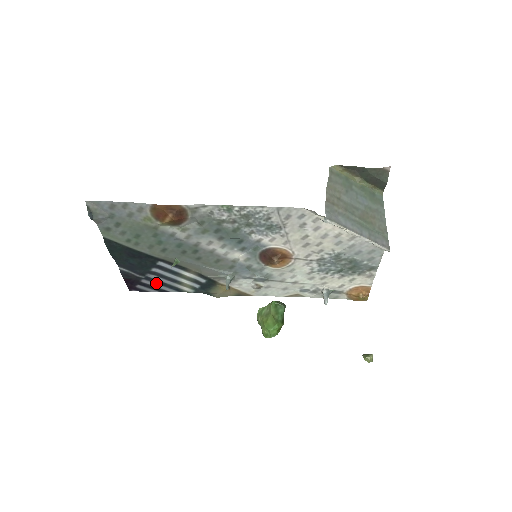
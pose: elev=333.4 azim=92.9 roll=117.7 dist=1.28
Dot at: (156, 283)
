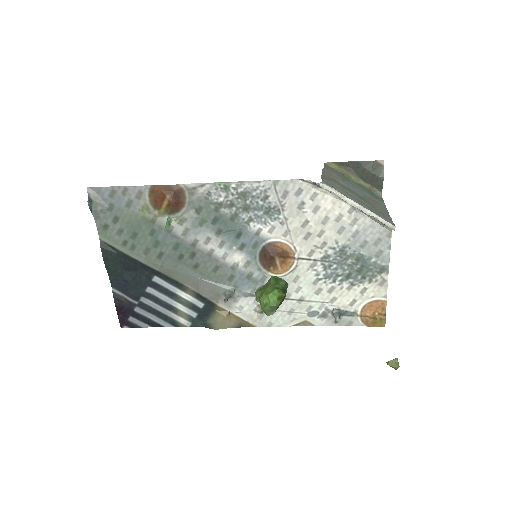
Dot at: (150, 313)
